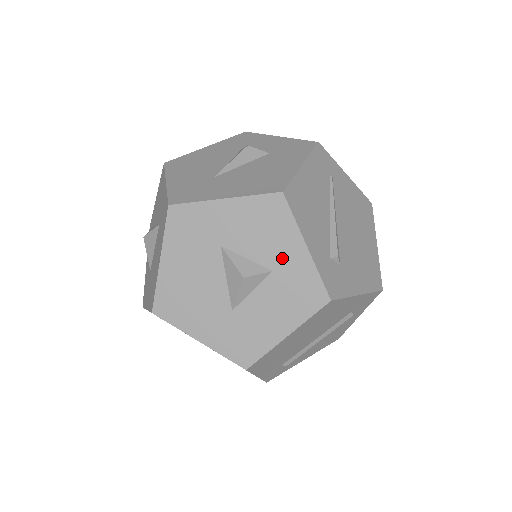
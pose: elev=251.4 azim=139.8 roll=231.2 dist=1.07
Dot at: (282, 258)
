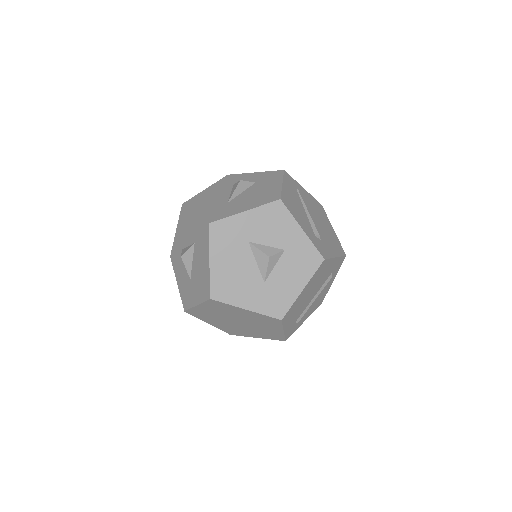
Dot at: (289, 240)
